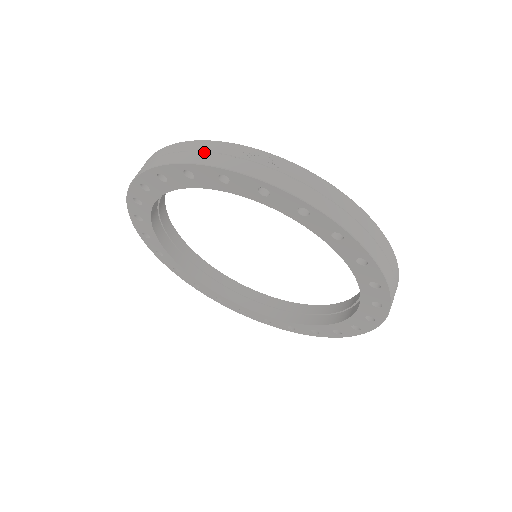
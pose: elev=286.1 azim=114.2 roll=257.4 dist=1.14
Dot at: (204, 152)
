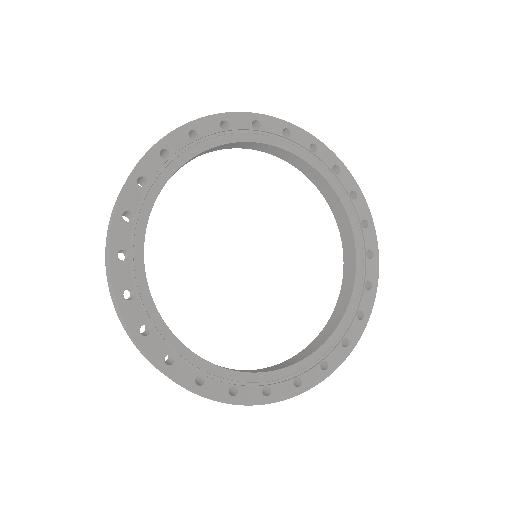
Dot at: (140, 351)
